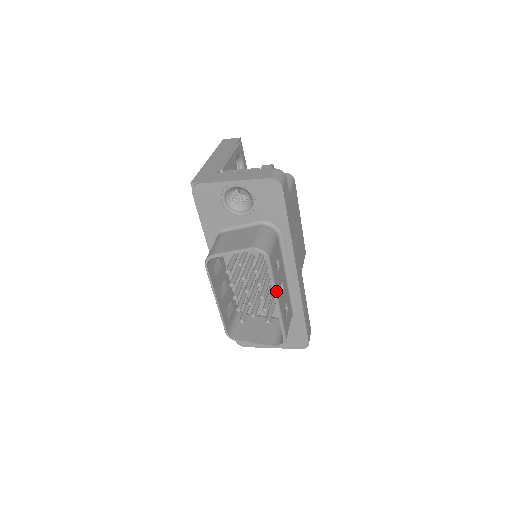
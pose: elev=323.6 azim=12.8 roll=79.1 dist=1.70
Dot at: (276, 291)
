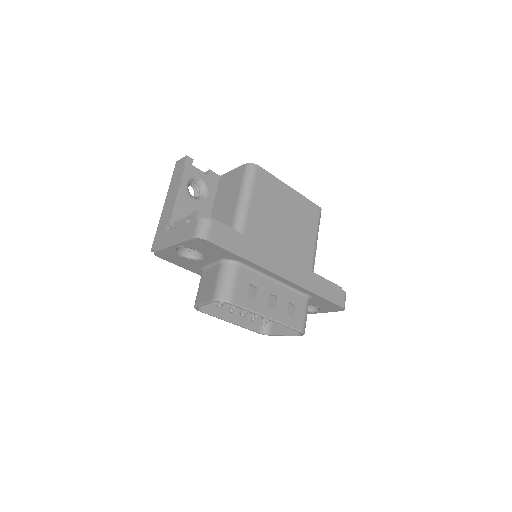
Dot at: (260, 314)
